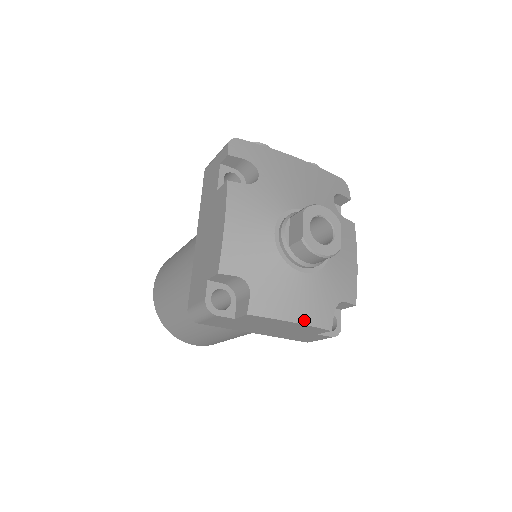
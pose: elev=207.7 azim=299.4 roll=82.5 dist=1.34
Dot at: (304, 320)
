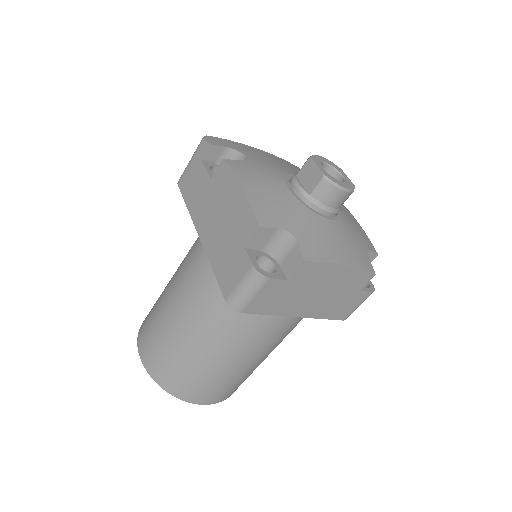
Dot at: (352, 263)
